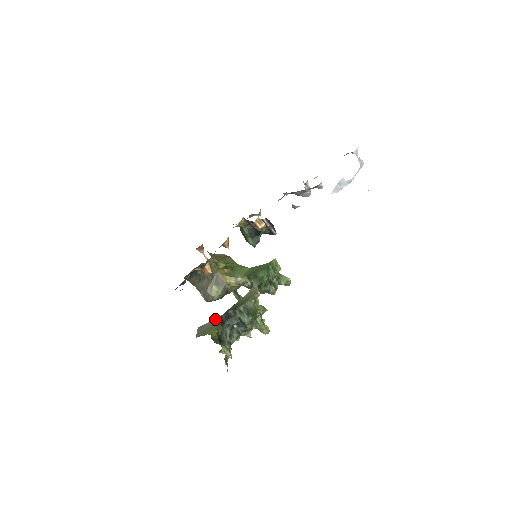
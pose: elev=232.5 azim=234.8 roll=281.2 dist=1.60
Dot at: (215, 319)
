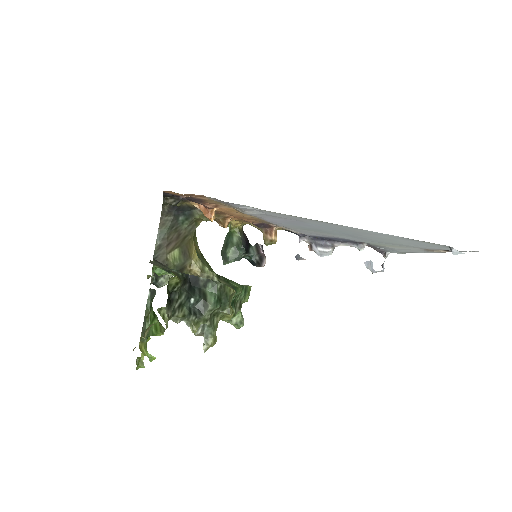
Dot at: occluded
